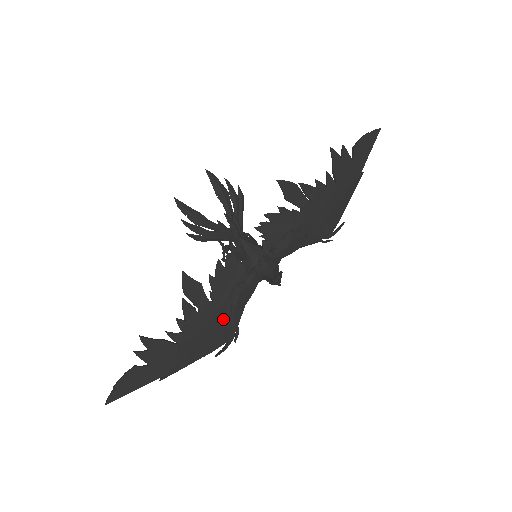
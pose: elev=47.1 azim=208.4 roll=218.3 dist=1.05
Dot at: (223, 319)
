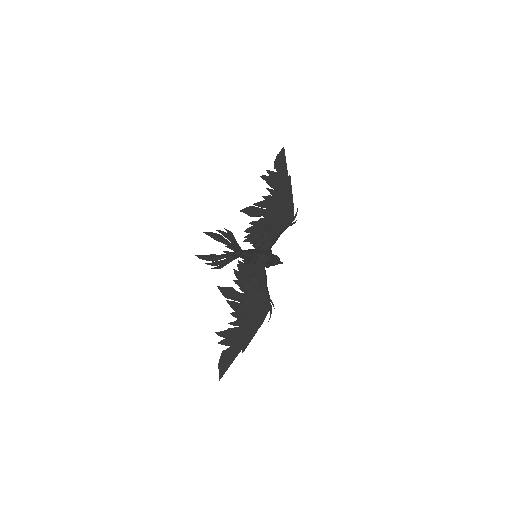
Dot at: (257, 299)
